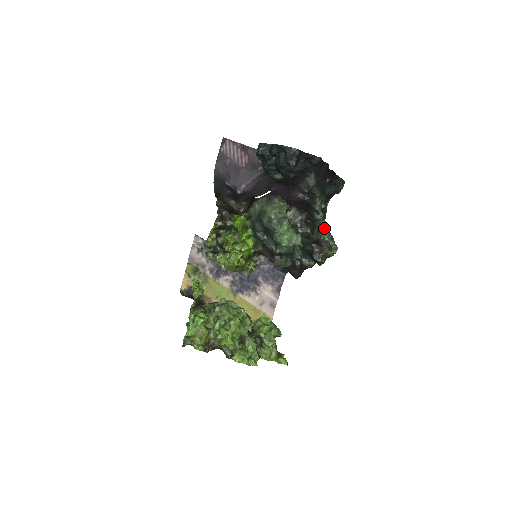
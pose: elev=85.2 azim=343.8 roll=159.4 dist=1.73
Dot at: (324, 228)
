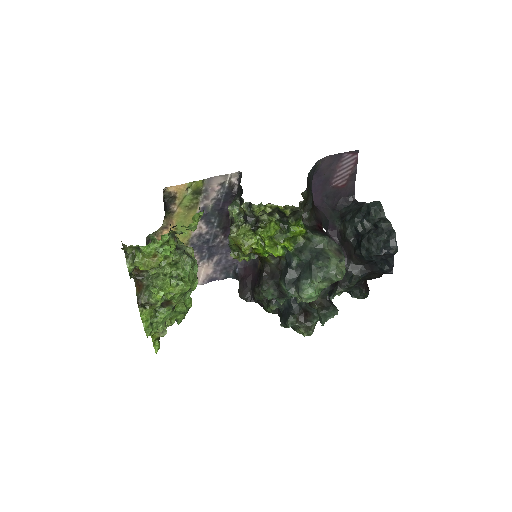
Dot at: occluded
